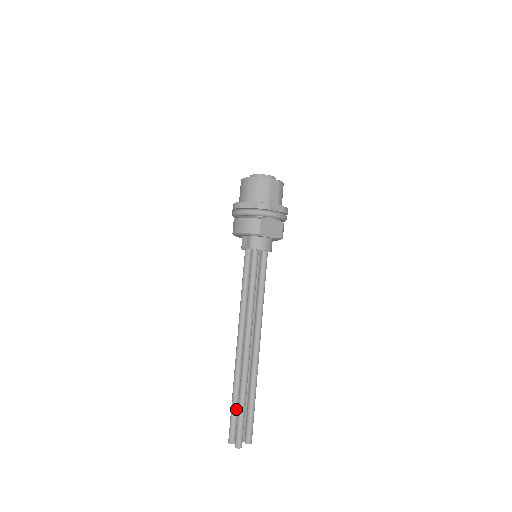
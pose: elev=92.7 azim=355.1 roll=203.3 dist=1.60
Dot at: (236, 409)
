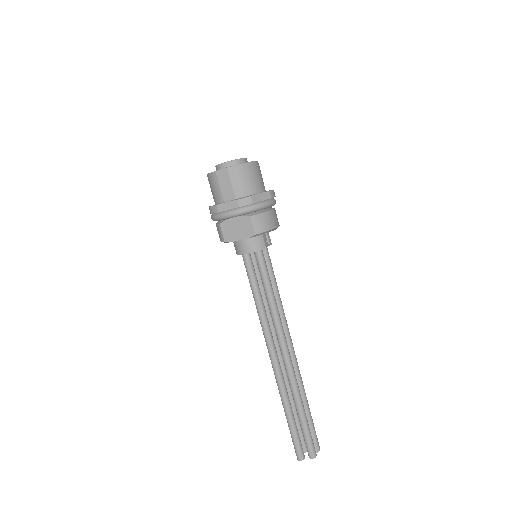
Dot at: occluded
